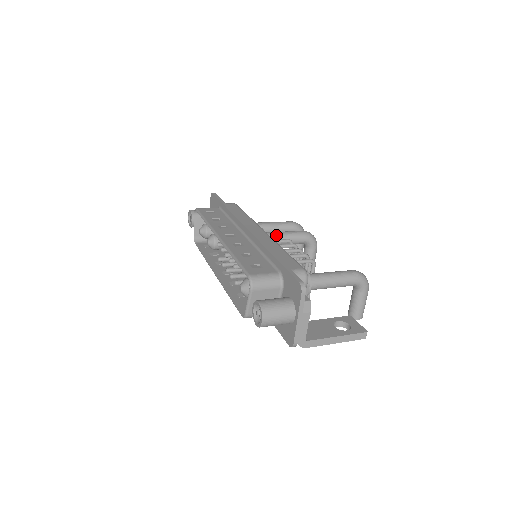
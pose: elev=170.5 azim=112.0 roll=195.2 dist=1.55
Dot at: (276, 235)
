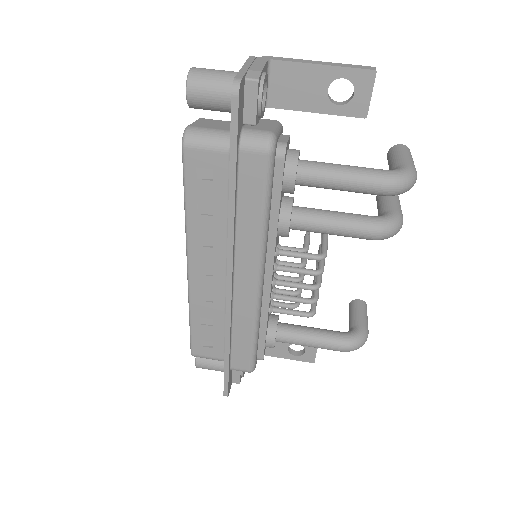
Dot at: occluded
